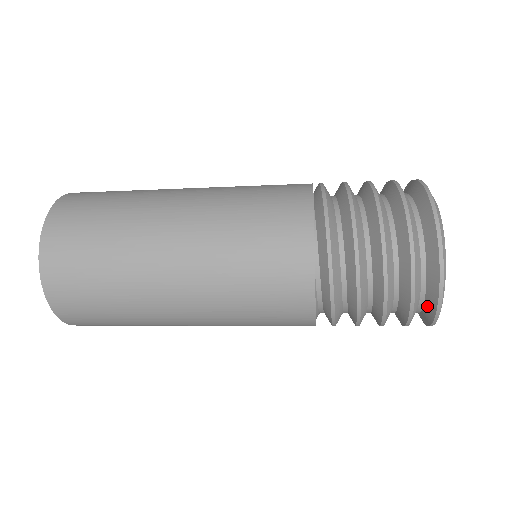
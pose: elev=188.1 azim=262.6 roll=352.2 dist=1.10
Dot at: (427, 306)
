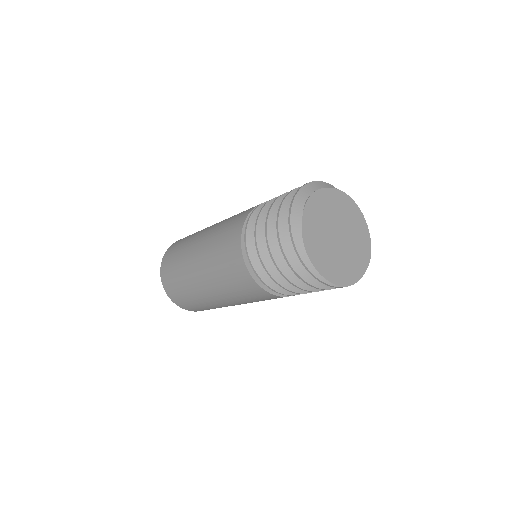
Dot at: occluded
